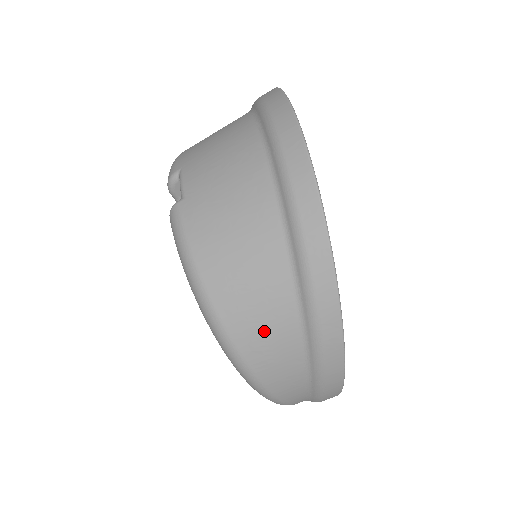
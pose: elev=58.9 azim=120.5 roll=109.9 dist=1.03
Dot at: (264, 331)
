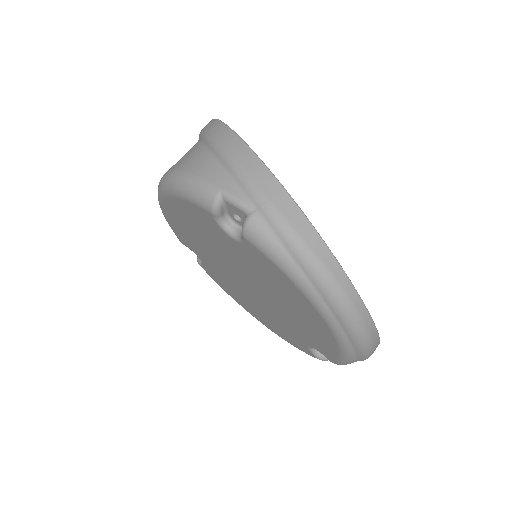
Dot at: occluded
